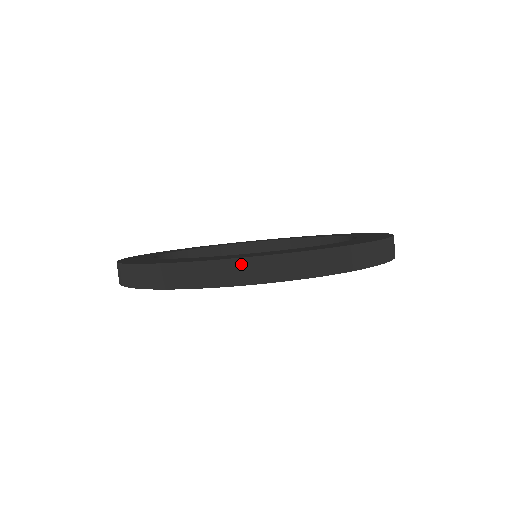
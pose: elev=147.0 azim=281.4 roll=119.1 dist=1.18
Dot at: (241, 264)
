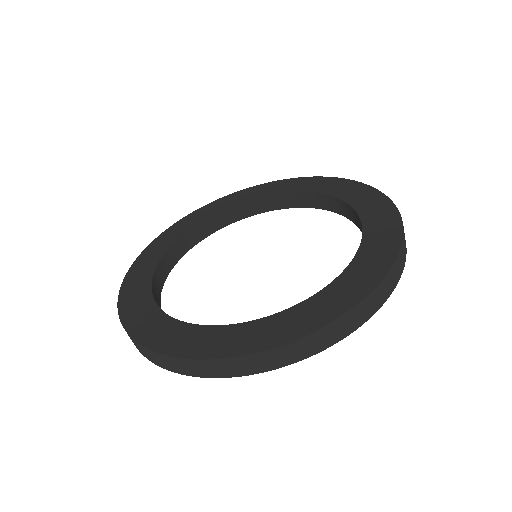
Dot at: (241, 361)
